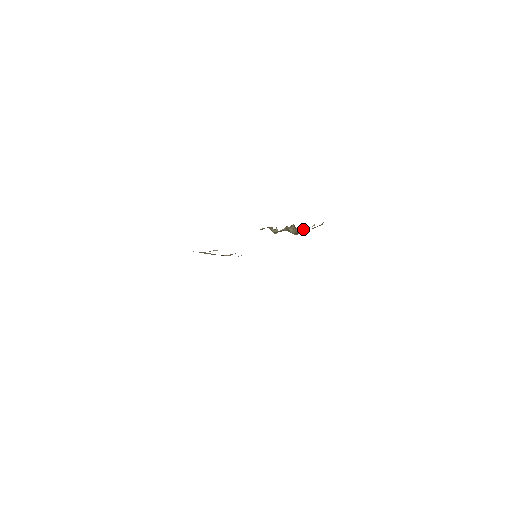
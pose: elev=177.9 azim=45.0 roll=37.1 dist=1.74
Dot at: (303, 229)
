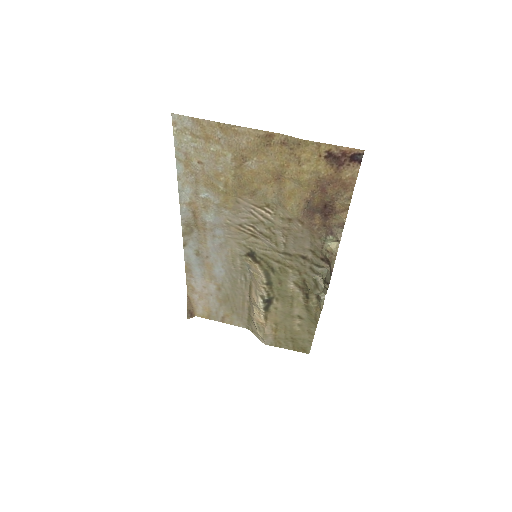
Dot at: (331, 268)
